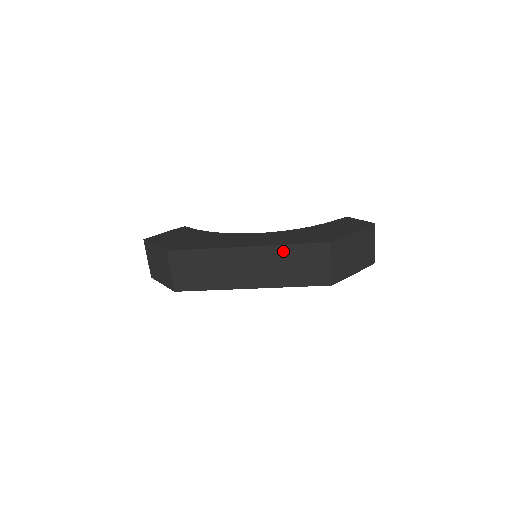
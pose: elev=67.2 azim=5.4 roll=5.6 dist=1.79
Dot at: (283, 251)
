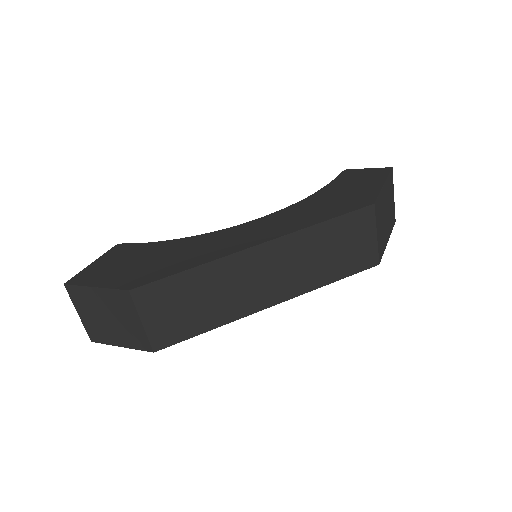
Dot at: (312, 235)
